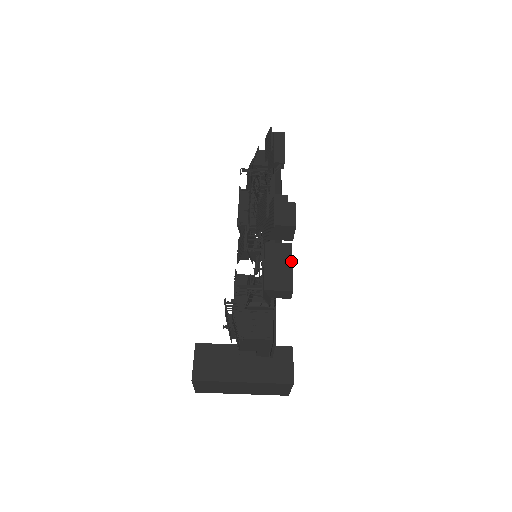
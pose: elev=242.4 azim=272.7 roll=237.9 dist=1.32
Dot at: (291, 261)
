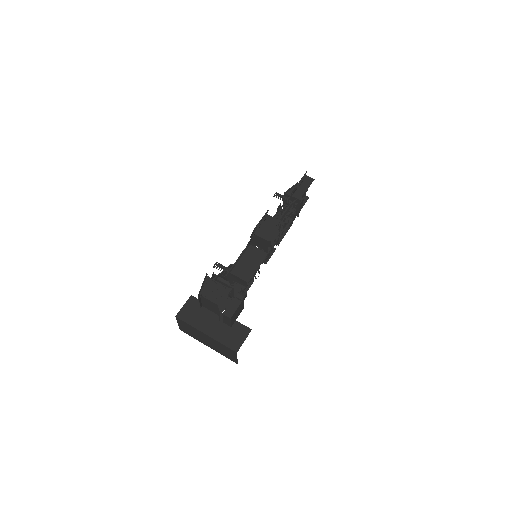
Dot at: occluded
